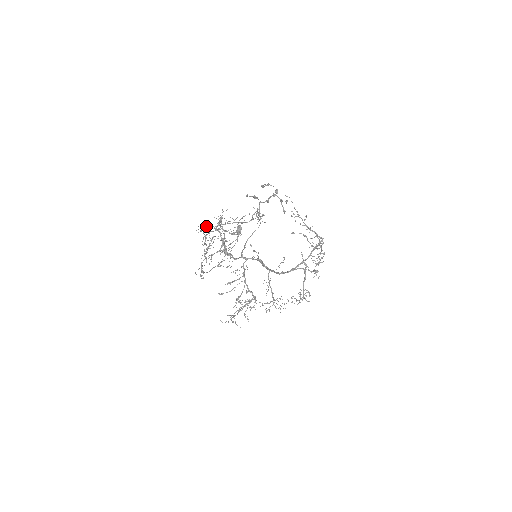
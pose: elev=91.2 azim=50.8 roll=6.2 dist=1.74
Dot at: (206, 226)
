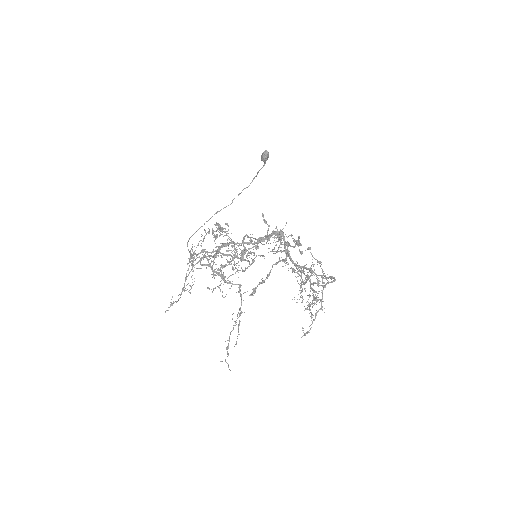
Dot at: (189, 261)
